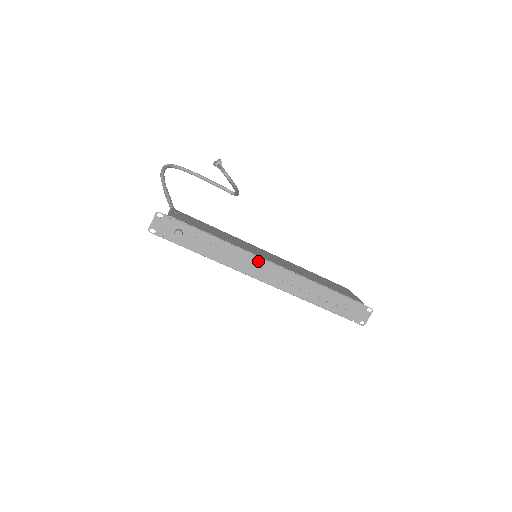
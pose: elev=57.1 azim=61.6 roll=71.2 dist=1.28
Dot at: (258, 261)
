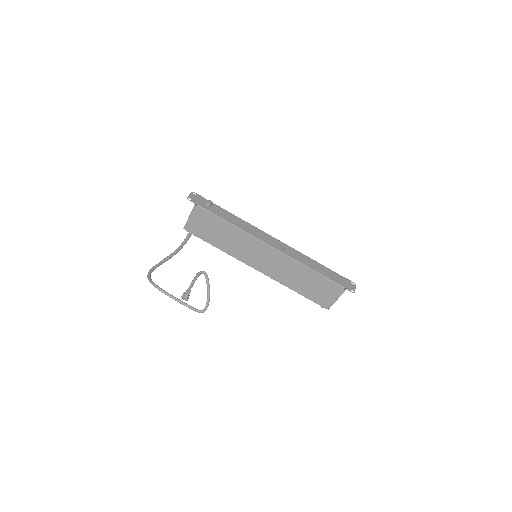
Dot at: (265, 234)
